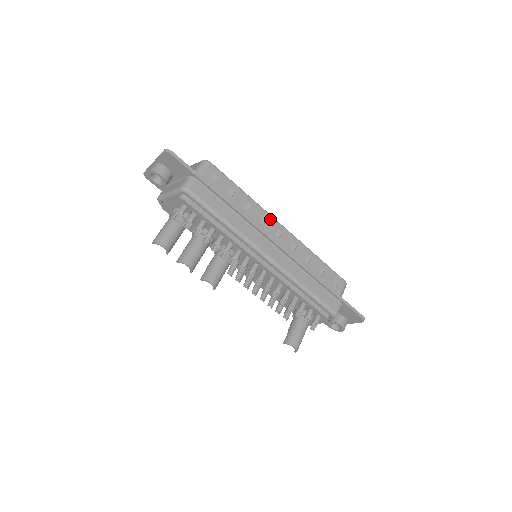
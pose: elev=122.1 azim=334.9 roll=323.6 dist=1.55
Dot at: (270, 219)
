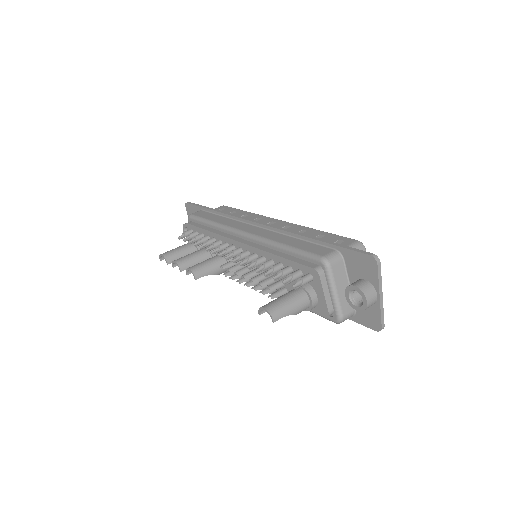
Dot at: (266, 218)
